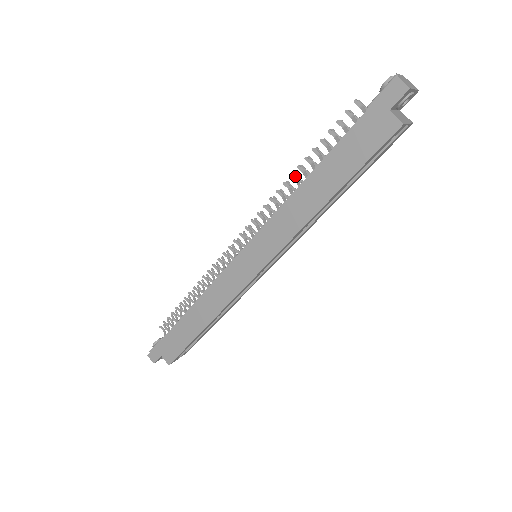
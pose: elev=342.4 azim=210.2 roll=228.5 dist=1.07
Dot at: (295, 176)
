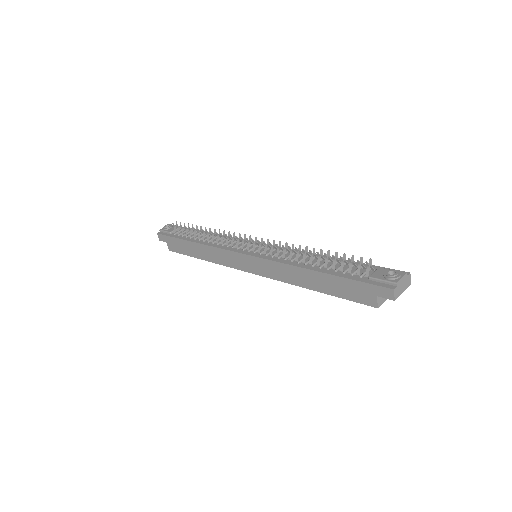
Dot at: (305, 252)
